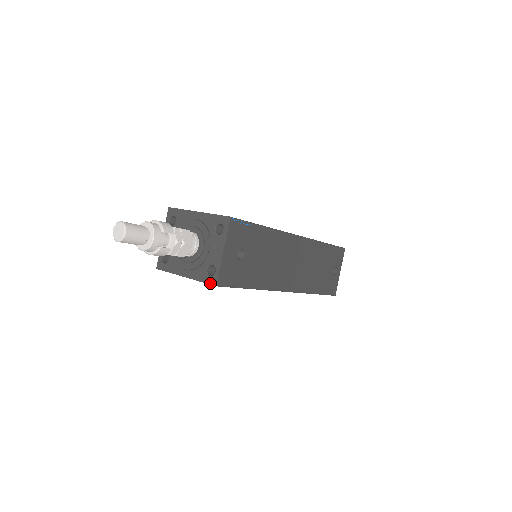
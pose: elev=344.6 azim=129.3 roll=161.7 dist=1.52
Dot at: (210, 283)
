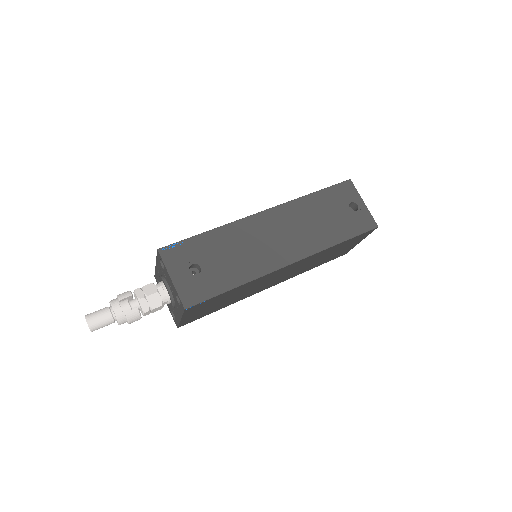
Dot at: (183, 310)
